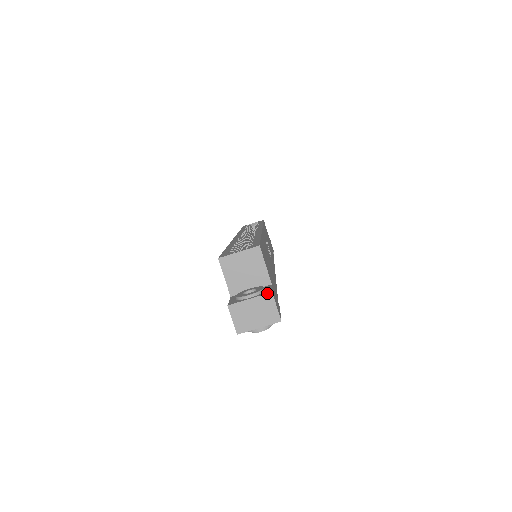
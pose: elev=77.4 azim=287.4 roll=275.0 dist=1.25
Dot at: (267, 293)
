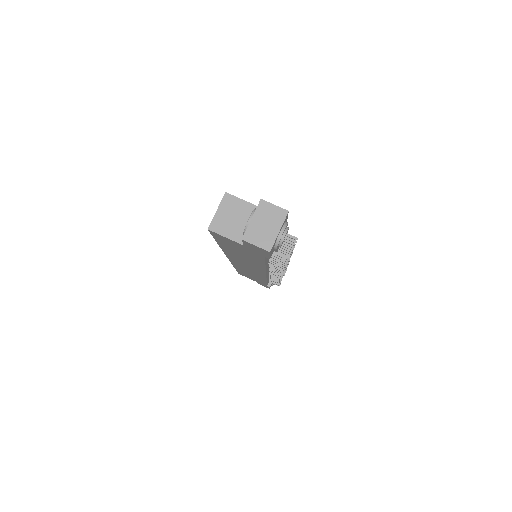
Dot at: occluded
